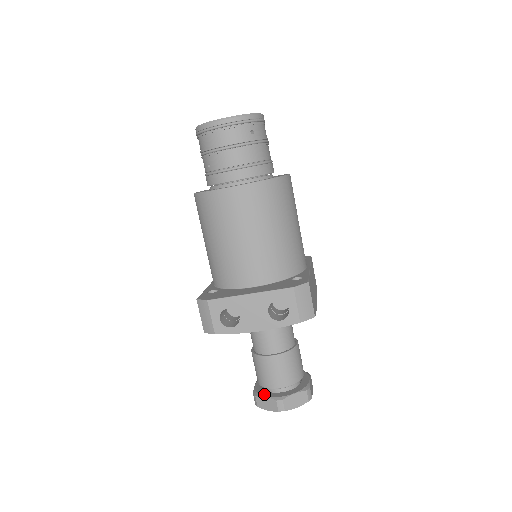
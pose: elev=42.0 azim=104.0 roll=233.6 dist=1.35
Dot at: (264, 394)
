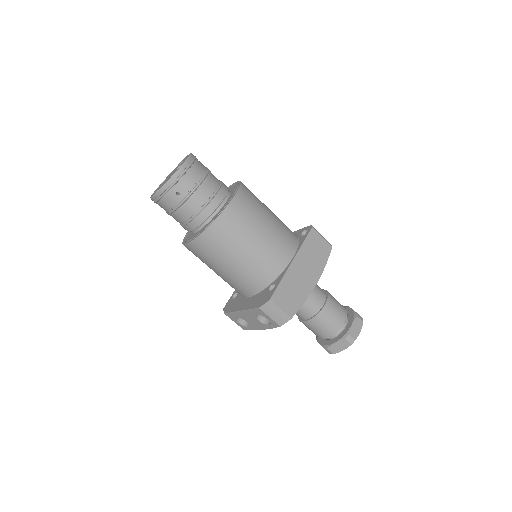
Dot at: (319, 340)
